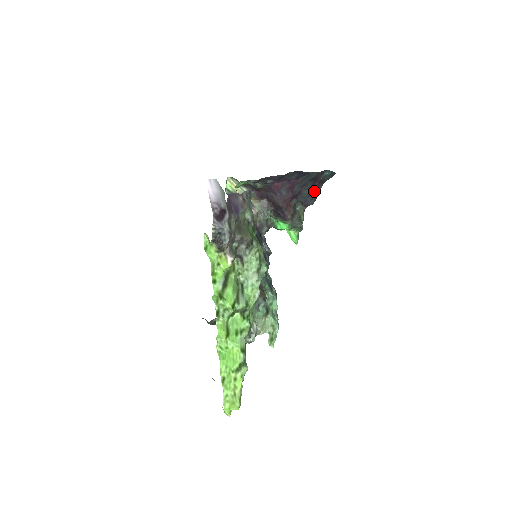
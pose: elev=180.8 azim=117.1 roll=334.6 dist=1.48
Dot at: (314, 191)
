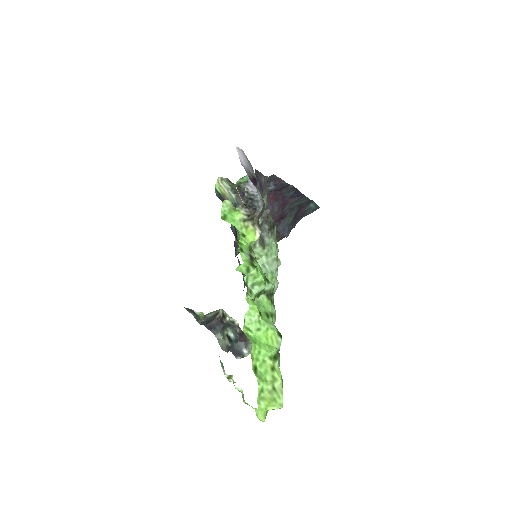
Dot at: (293, 222)
